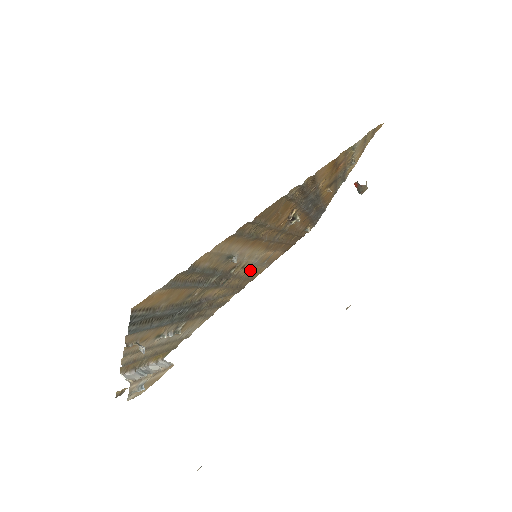
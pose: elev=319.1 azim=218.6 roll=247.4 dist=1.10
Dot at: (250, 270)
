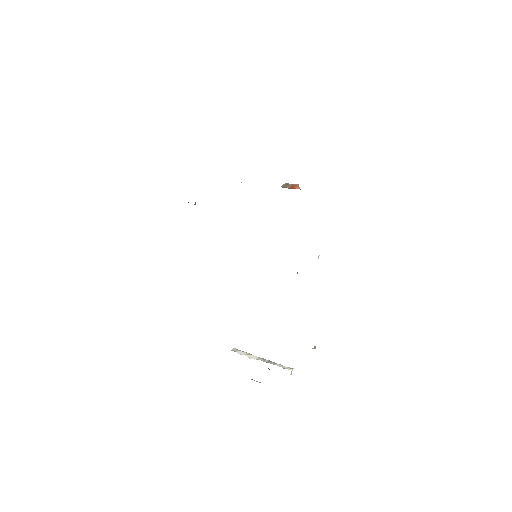
Dot at: occluded
